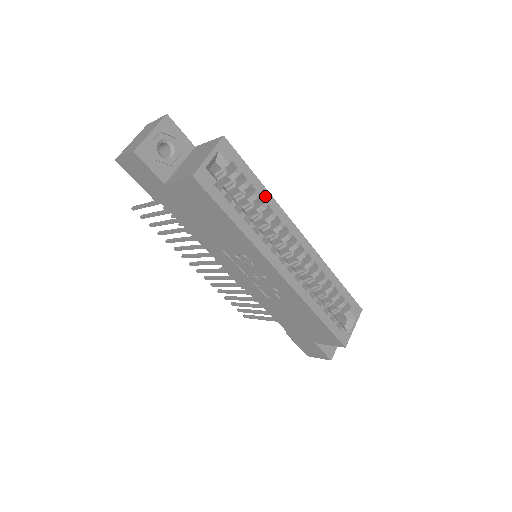
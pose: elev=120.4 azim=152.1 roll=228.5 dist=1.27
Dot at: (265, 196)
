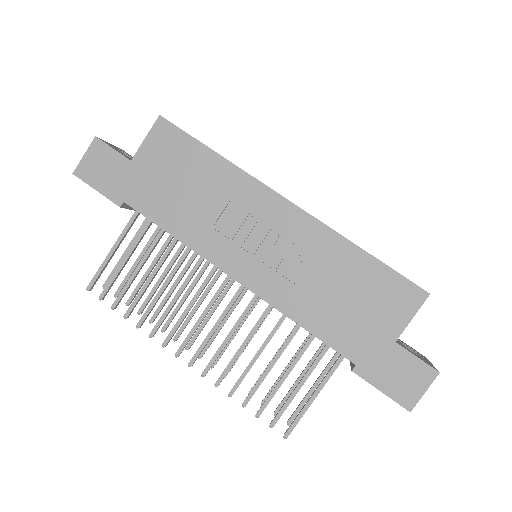
Dot at: occluded
